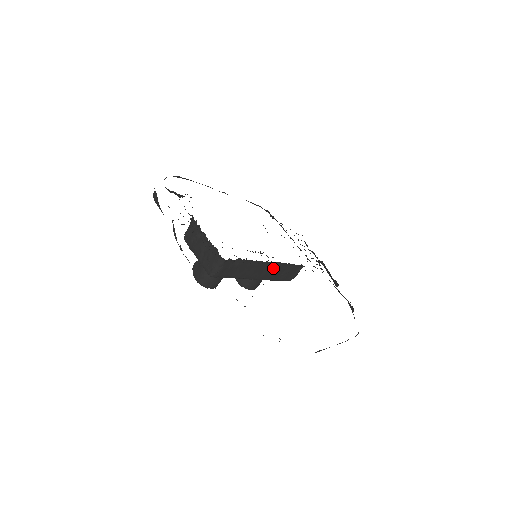
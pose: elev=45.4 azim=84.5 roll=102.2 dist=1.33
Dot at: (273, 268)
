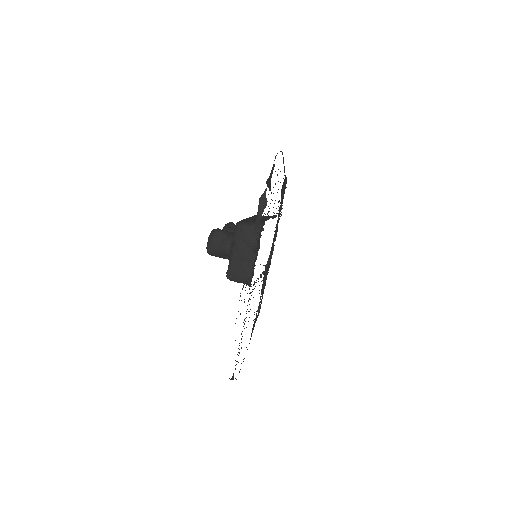
Dot at: occluded
